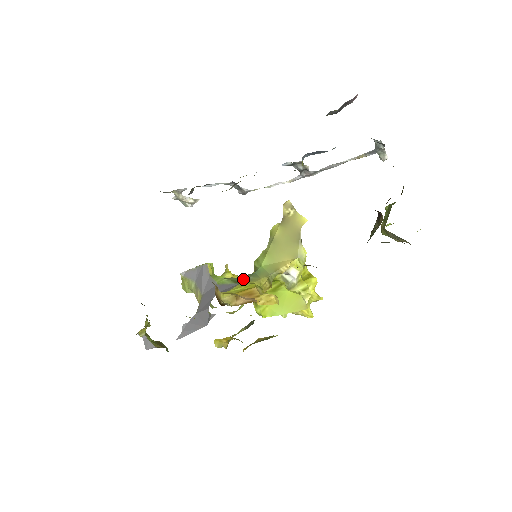
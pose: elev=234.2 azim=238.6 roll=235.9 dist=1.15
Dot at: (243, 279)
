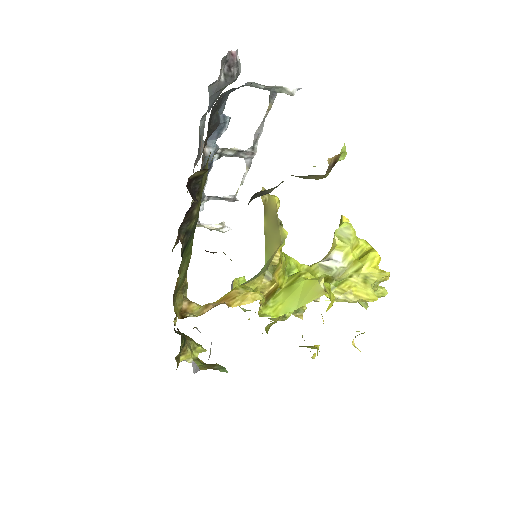
Dot at: (242, 284)
